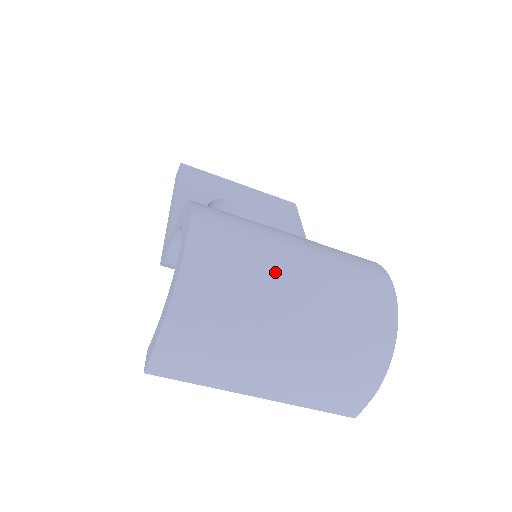
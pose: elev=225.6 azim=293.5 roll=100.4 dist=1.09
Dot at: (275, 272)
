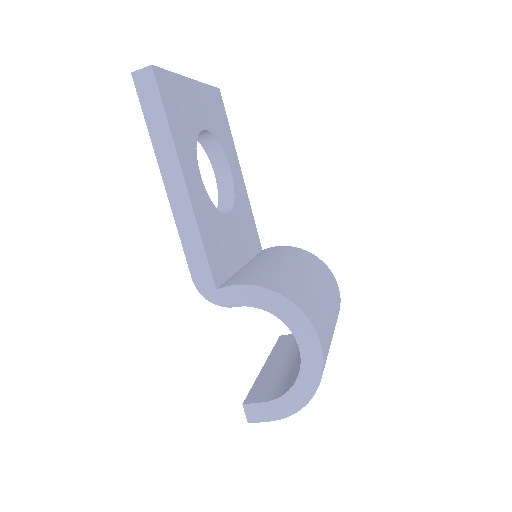
Dot at: occluded
